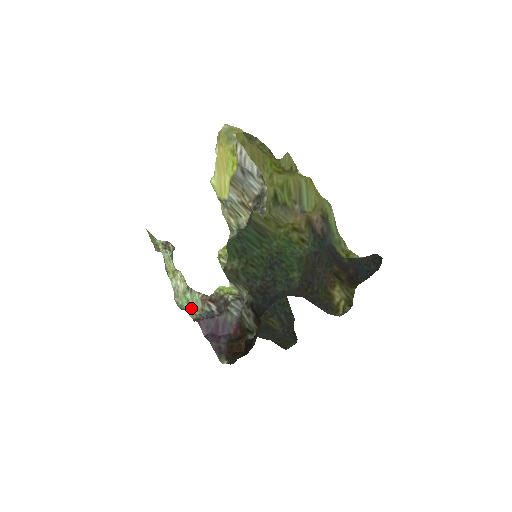
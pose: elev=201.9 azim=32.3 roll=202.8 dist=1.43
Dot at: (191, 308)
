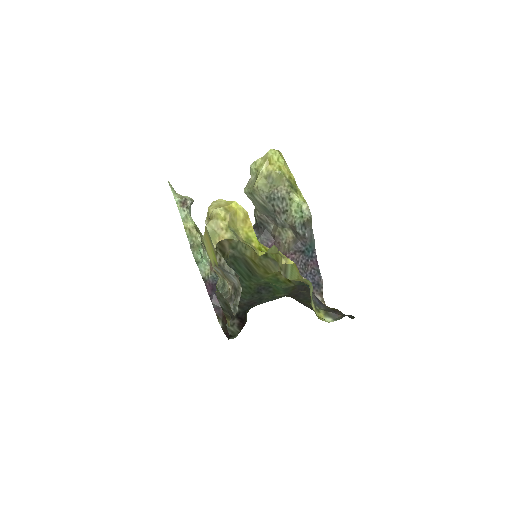
Dot at: (203, 263)
